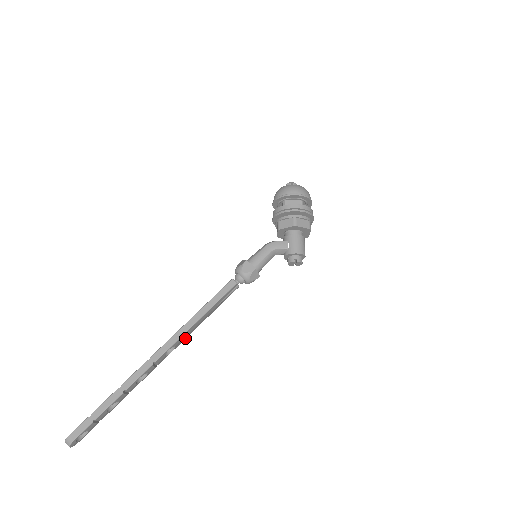
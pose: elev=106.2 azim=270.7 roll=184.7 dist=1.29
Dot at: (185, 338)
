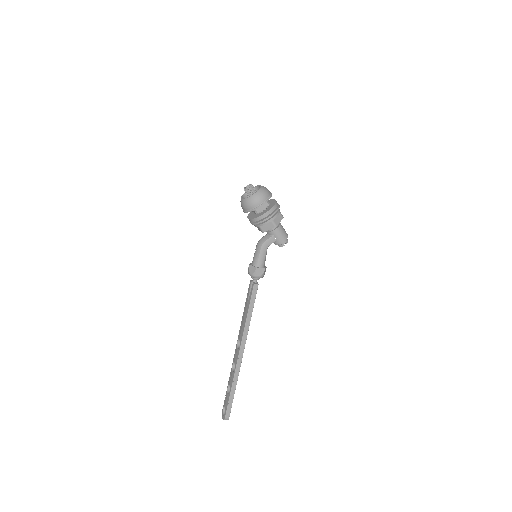
Dot at: occluded
